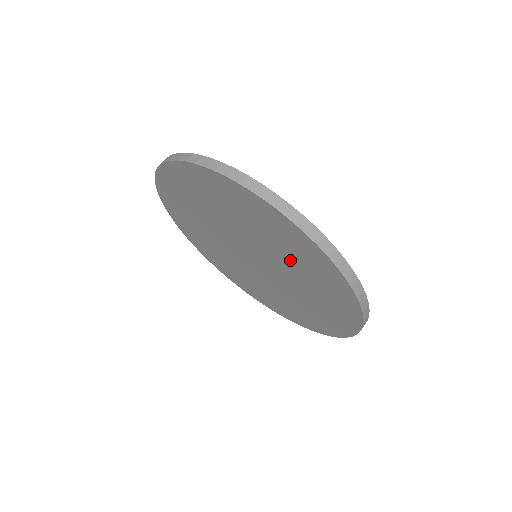
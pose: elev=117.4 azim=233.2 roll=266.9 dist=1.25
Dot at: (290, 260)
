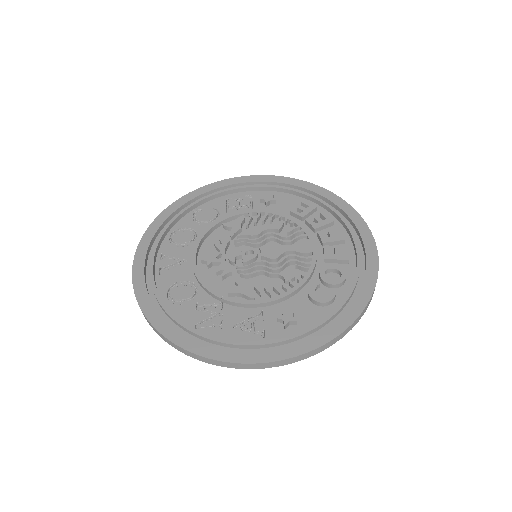
Dot at: (301, 296)
